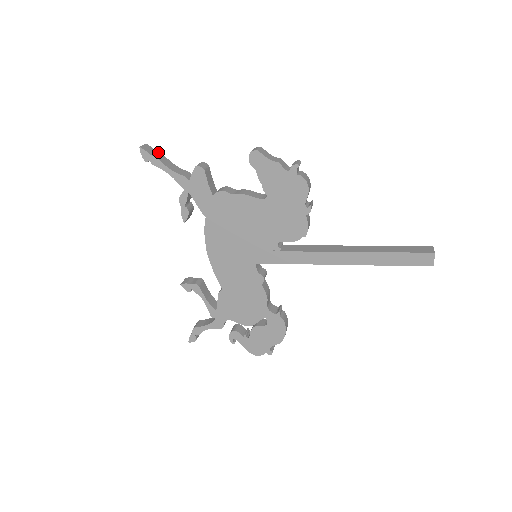
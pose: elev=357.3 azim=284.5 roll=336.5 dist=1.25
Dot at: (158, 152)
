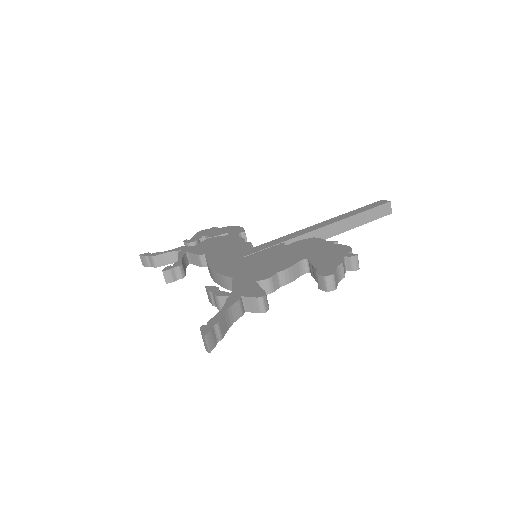
Dot at: (215, 325)
